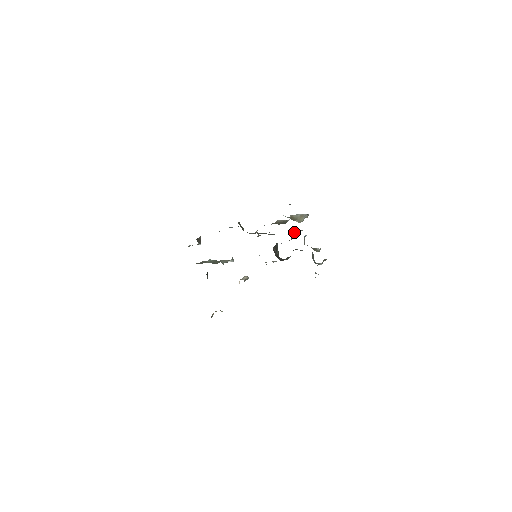
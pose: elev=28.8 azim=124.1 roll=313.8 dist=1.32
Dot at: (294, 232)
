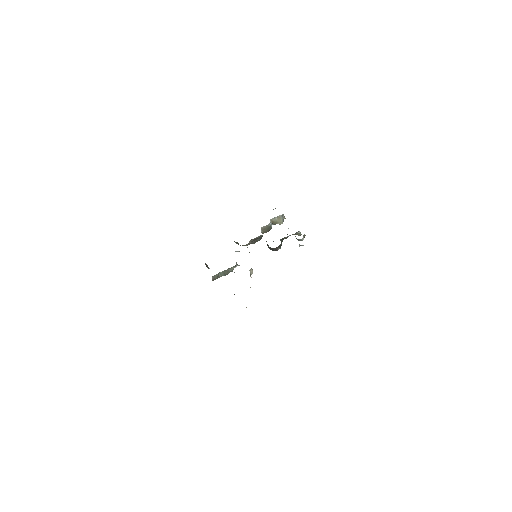
Dot at: occluded
